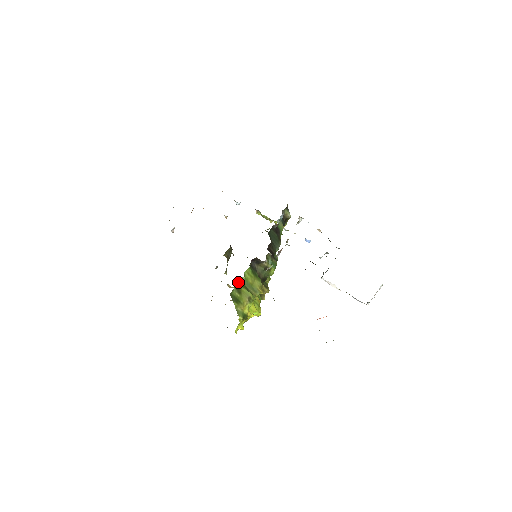
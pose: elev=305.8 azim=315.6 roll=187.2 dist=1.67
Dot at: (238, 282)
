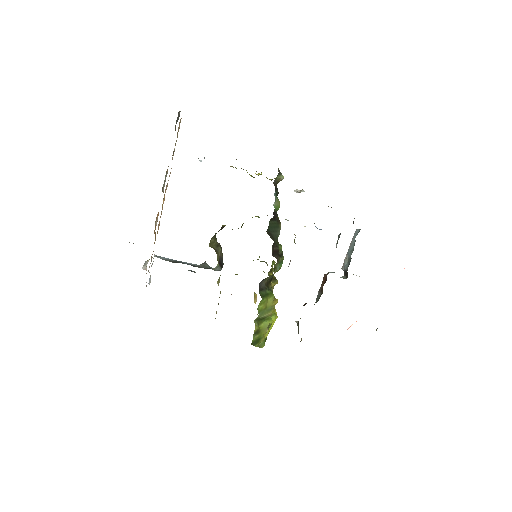
Dot at: (255, 327)
